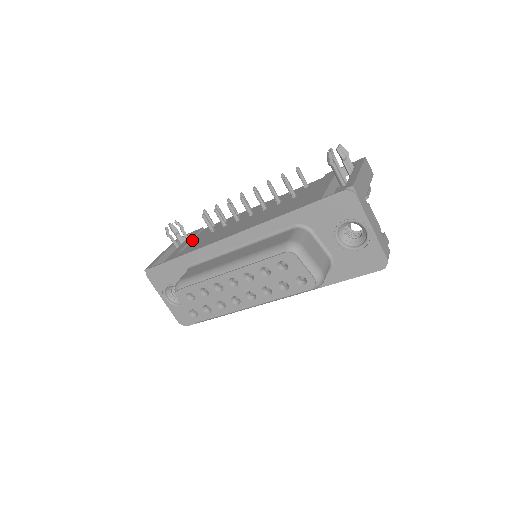
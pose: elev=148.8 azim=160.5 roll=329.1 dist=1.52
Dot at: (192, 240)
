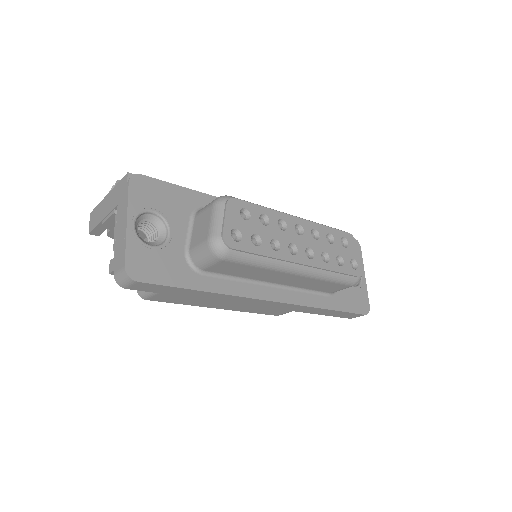
Dot at: occluded
